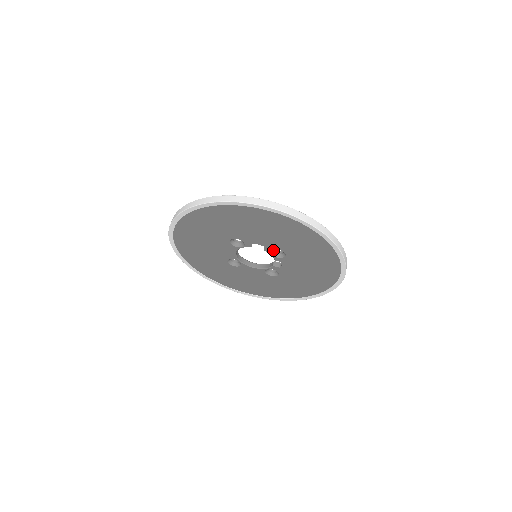
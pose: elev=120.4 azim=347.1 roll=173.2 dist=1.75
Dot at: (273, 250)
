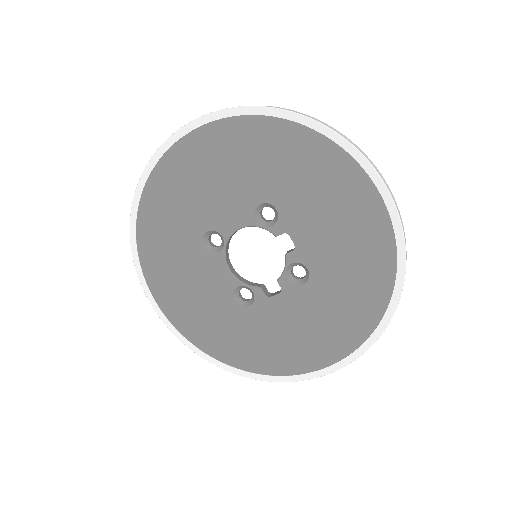
Dot at: (294, 264)
